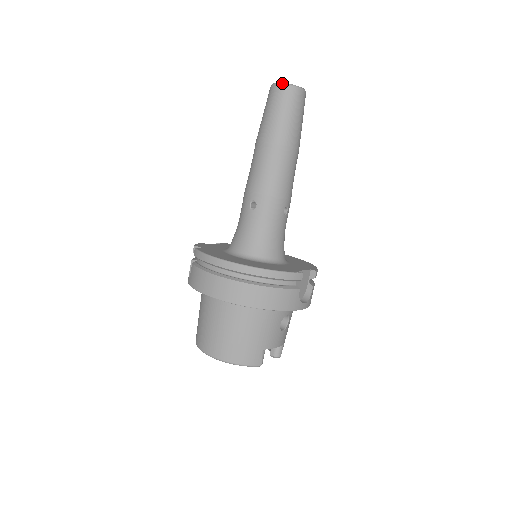
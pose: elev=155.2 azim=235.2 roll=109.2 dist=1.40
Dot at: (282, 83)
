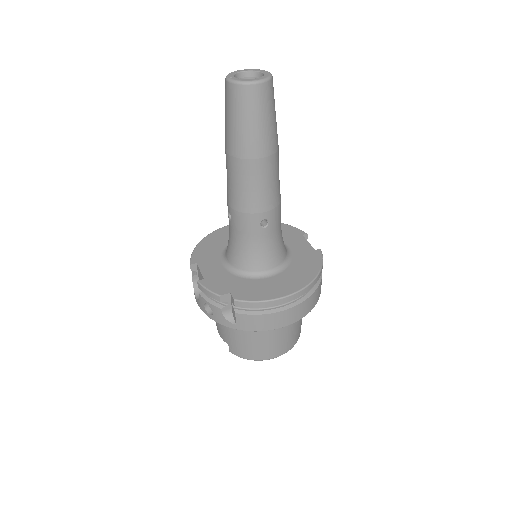
Dot at: (260, 81)
